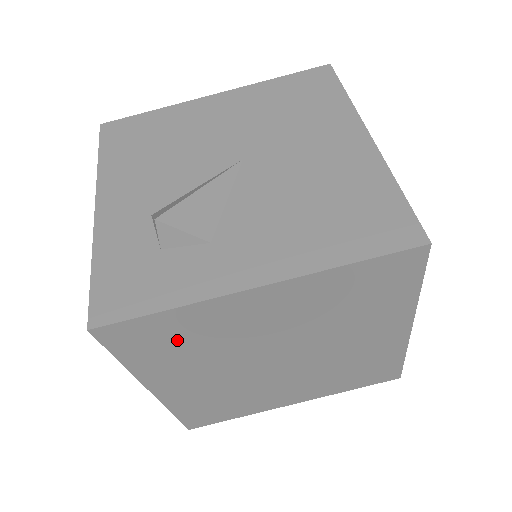
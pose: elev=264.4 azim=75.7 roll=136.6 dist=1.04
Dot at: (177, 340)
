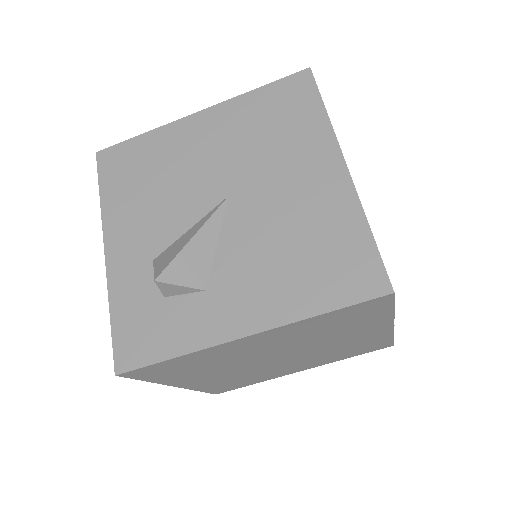
Dot at: (189, 366)
